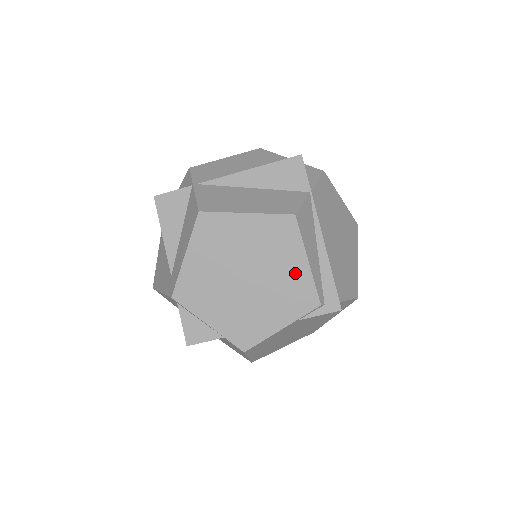
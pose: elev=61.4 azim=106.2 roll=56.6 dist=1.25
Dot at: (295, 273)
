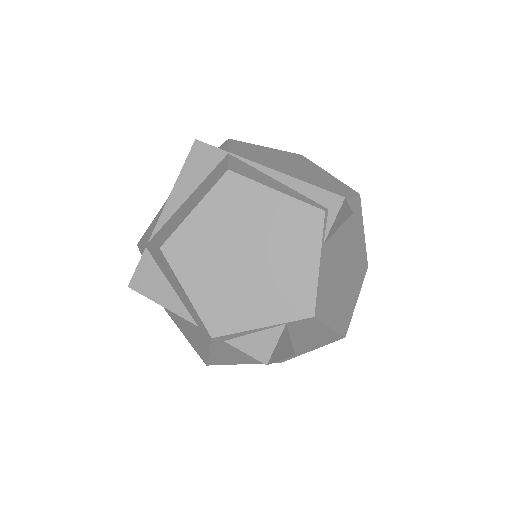
Dot at: (278, 210)
